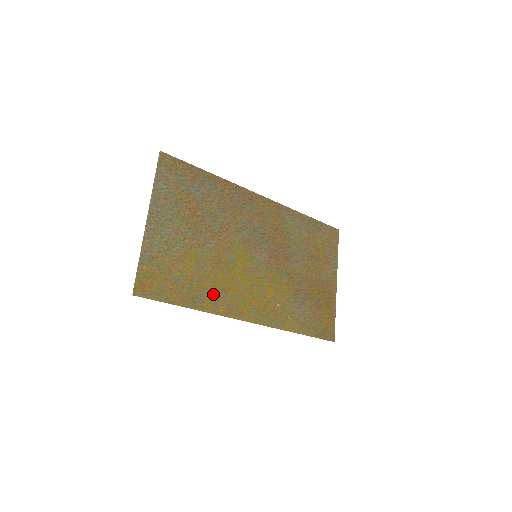
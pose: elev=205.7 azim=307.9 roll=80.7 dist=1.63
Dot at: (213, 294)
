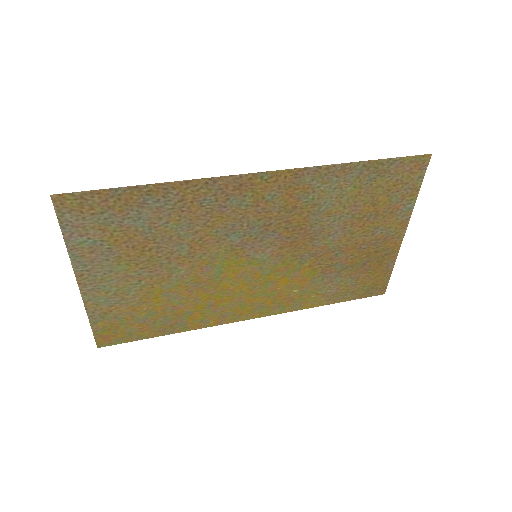
Dot at: (197, 314)
